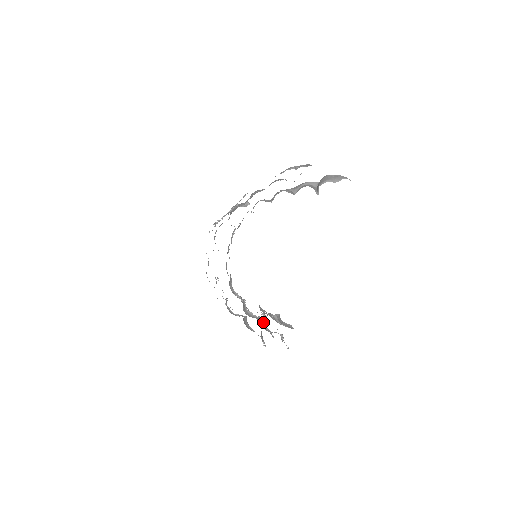
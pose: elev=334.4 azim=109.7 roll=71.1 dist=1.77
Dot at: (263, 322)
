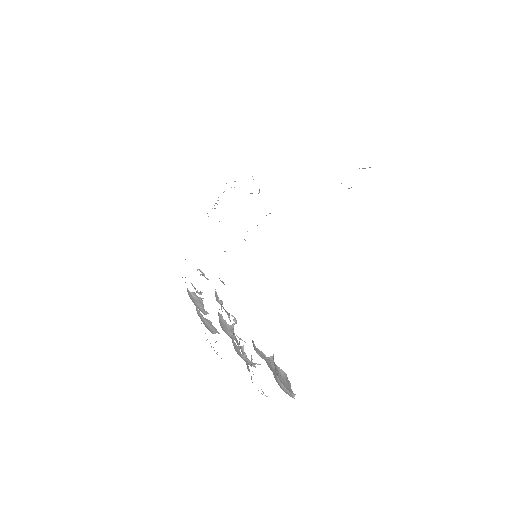
Dot at: occluded
